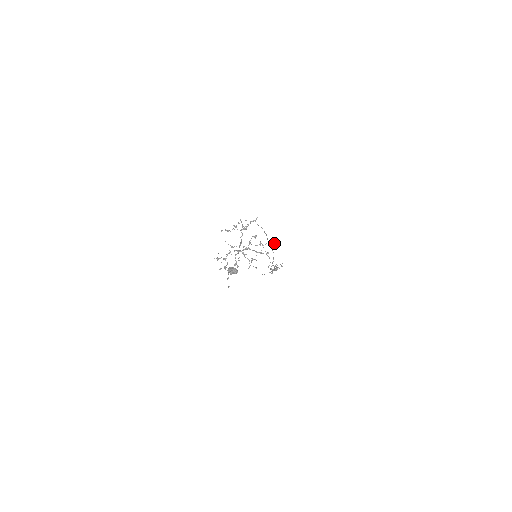
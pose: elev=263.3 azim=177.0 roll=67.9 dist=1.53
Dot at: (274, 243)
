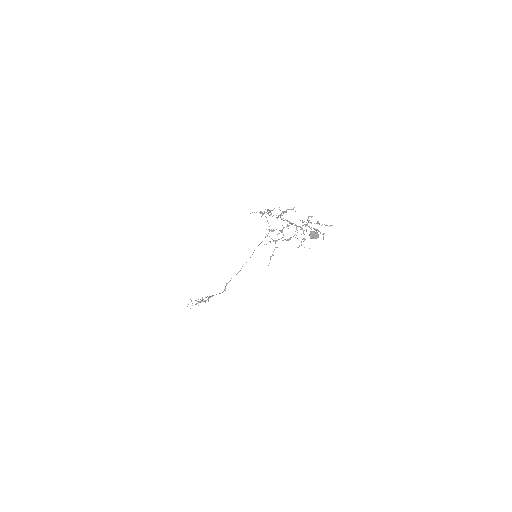
Dot at: (331, 225)
